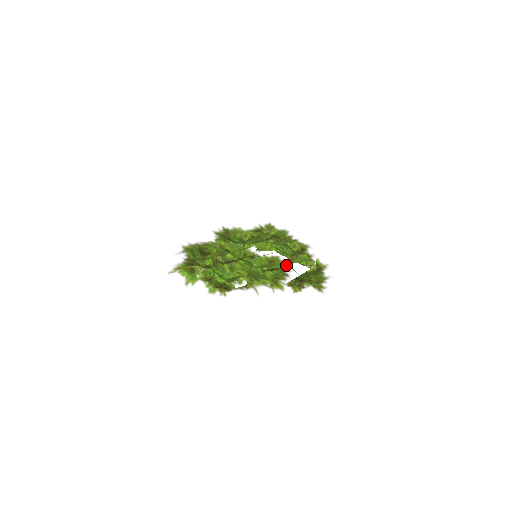
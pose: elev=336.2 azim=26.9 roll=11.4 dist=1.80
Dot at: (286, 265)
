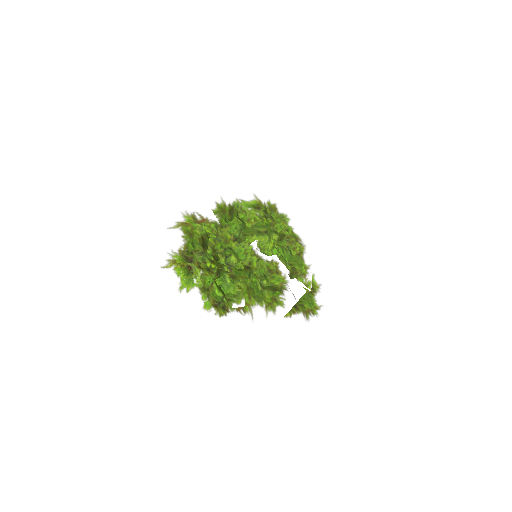
Dot at: (287, 286)
